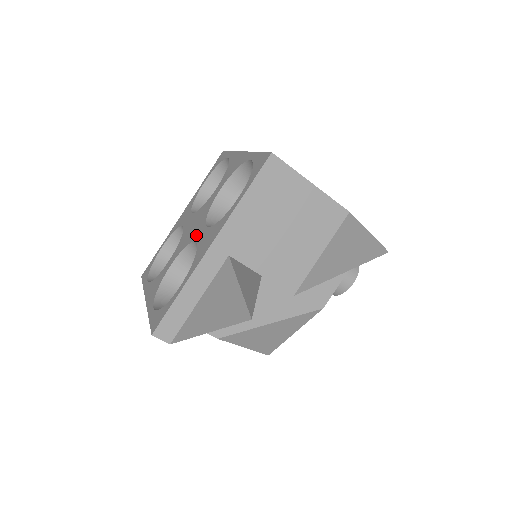
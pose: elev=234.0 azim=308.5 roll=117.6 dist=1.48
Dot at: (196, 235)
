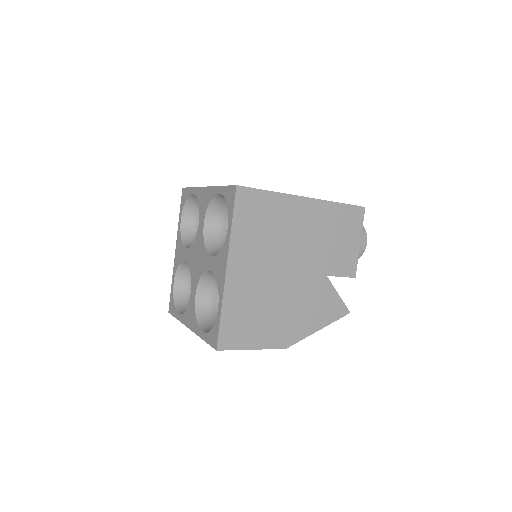
Dot at: (193, 282)
